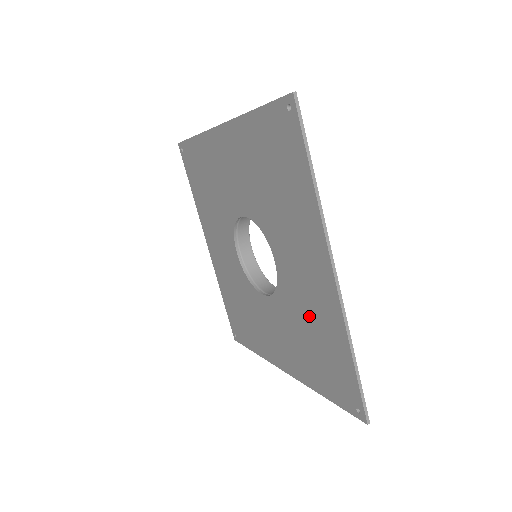
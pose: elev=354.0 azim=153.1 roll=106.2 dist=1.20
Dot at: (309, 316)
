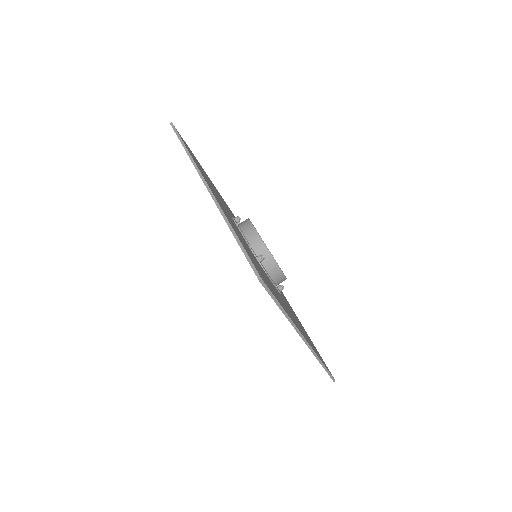
Dot at: occluded
